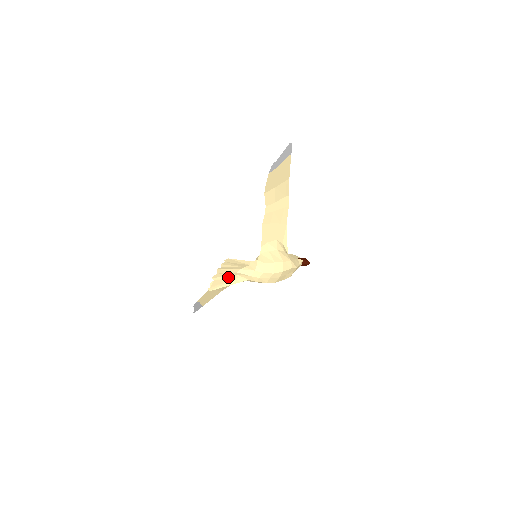
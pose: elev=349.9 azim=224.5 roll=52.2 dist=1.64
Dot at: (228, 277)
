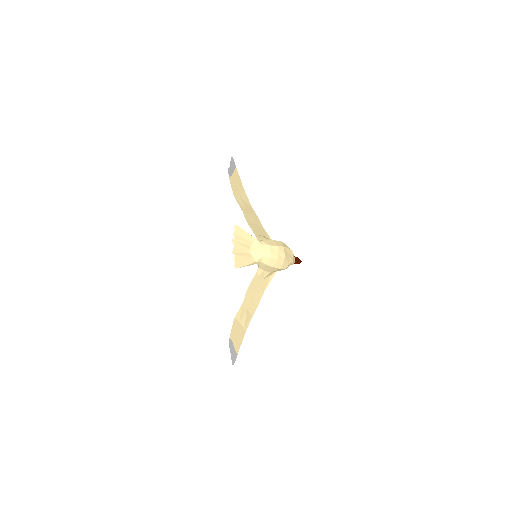
Dot at: (245, 255)
